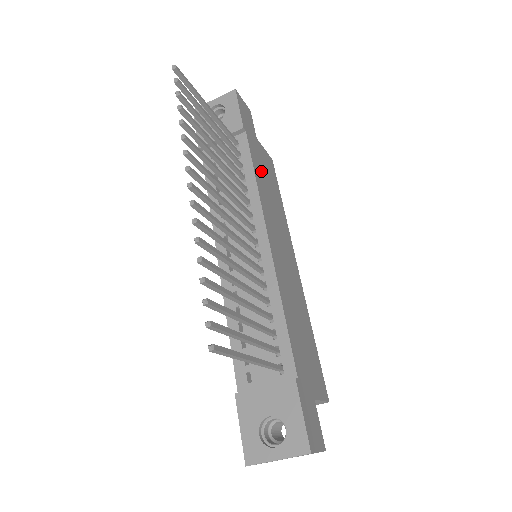
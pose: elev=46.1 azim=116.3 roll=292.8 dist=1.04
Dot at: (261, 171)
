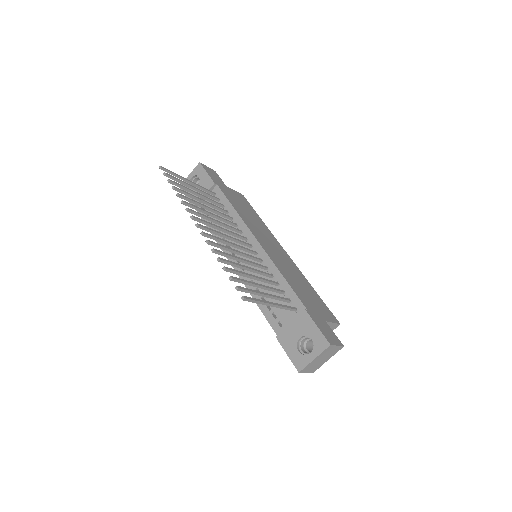
Dot at: (237, 204)
